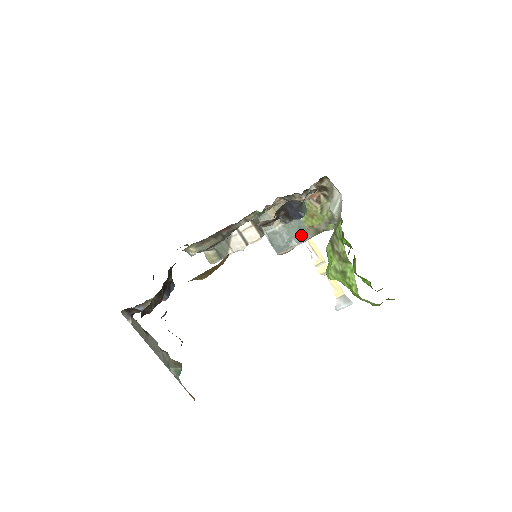
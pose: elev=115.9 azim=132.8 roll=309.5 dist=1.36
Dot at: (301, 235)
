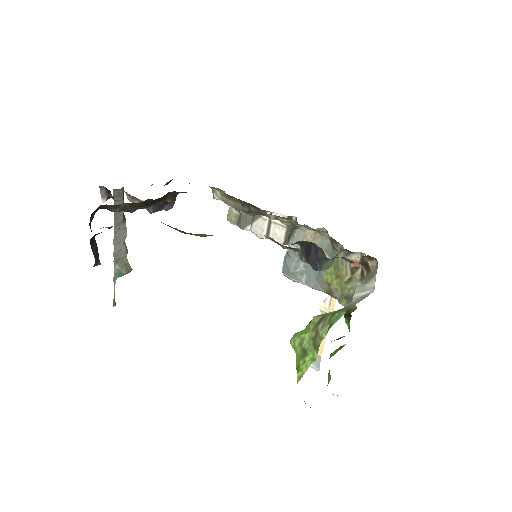
Dot at: (315, 280)
